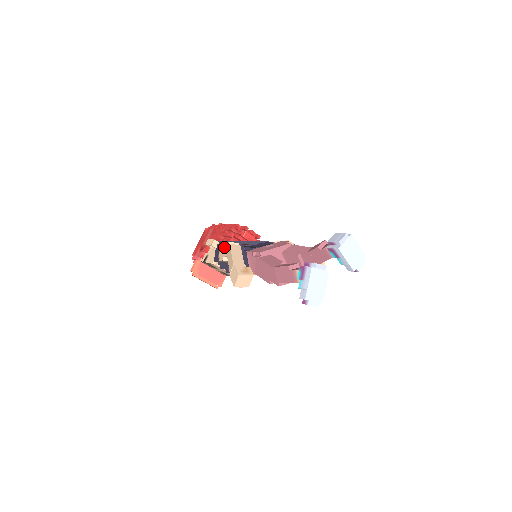
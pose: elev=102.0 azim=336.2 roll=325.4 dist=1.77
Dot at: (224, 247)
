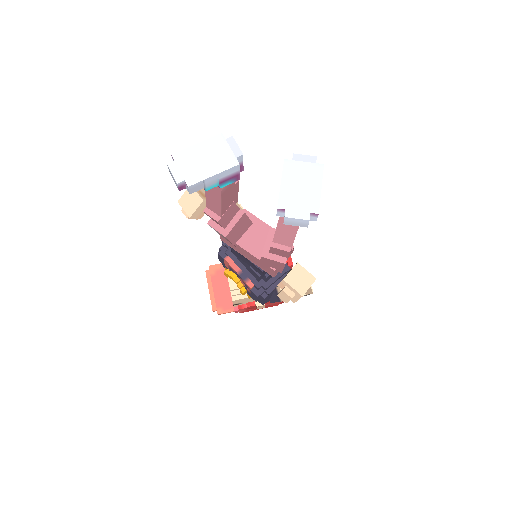
Dot at: occluded
